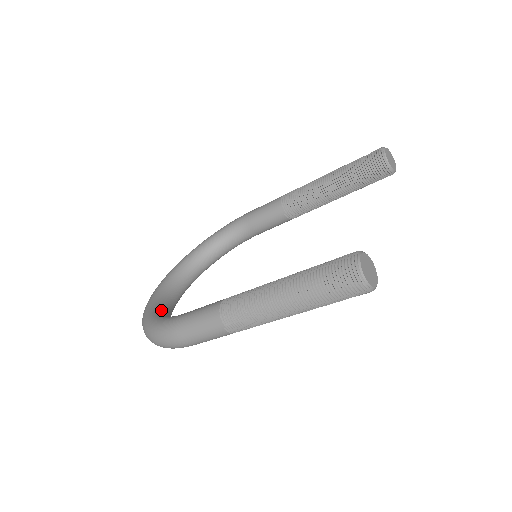
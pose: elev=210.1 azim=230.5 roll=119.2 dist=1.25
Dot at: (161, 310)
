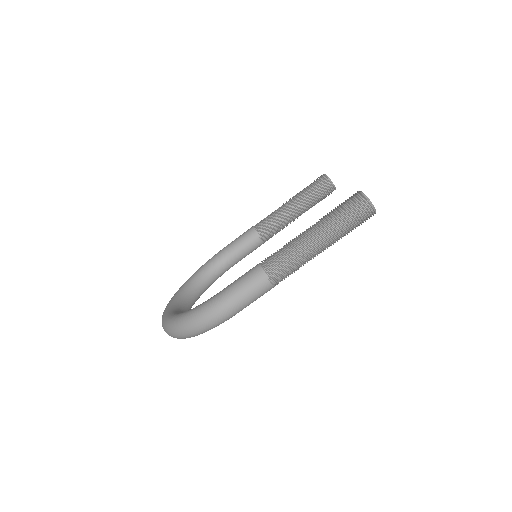
Dot at: occluded
